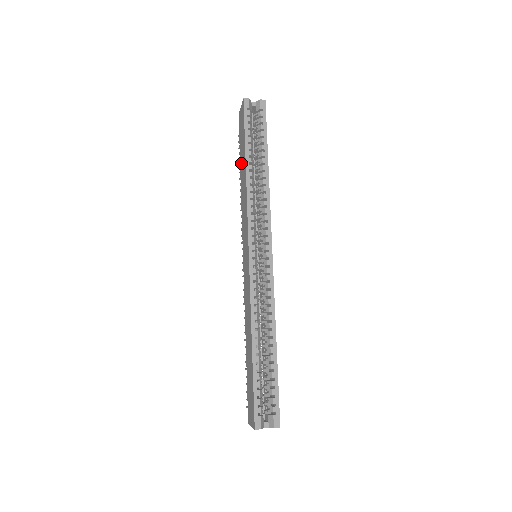
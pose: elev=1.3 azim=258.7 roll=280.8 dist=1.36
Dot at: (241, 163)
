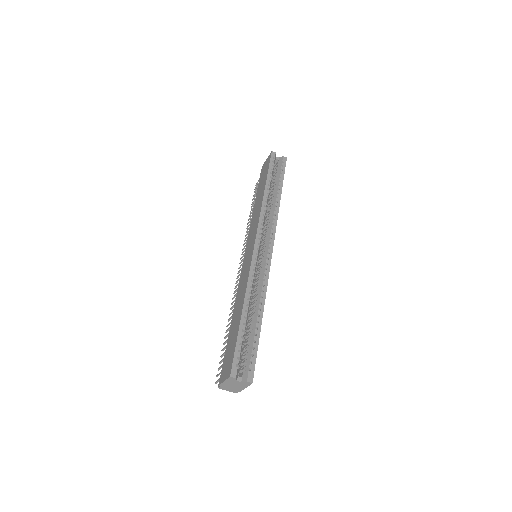
Dot at: (258, 193)
